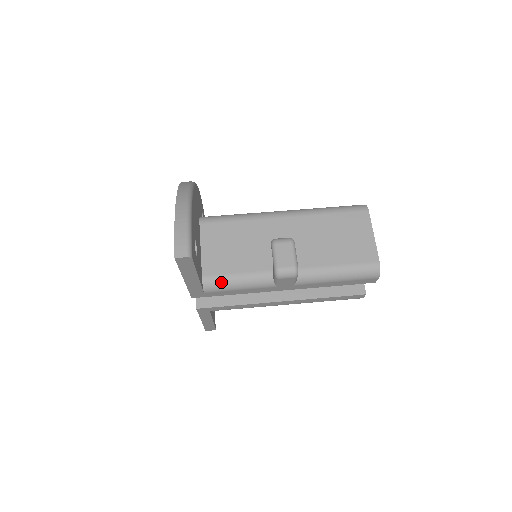
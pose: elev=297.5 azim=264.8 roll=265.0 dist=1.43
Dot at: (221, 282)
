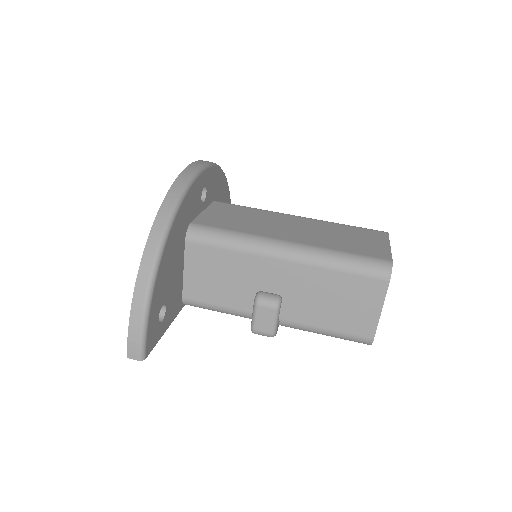
Dot at: (201, 307)
